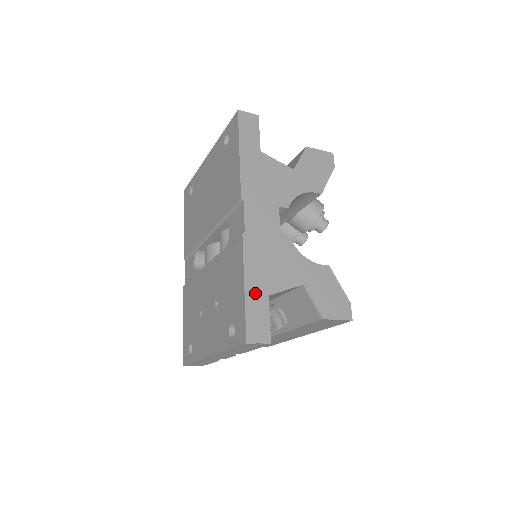
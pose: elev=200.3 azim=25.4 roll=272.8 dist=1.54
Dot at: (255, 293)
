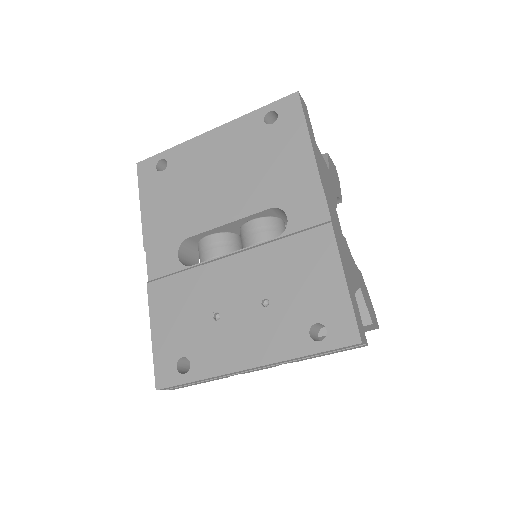
Dot at: (350, 288)
